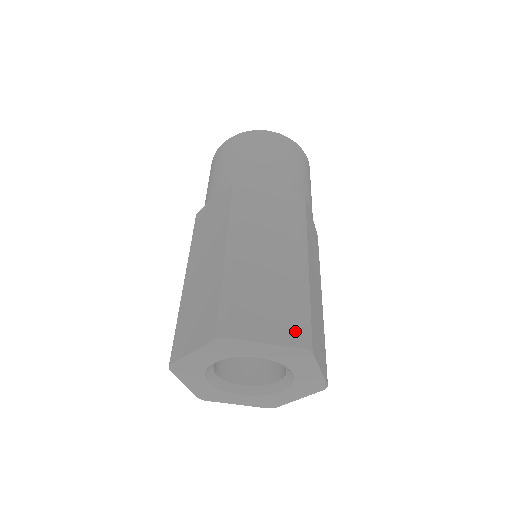
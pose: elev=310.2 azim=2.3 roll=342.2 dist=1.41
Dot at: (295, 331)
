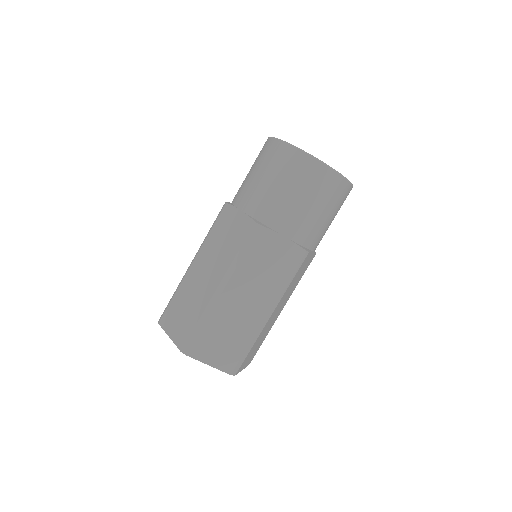
Dot at: (231, 363)
